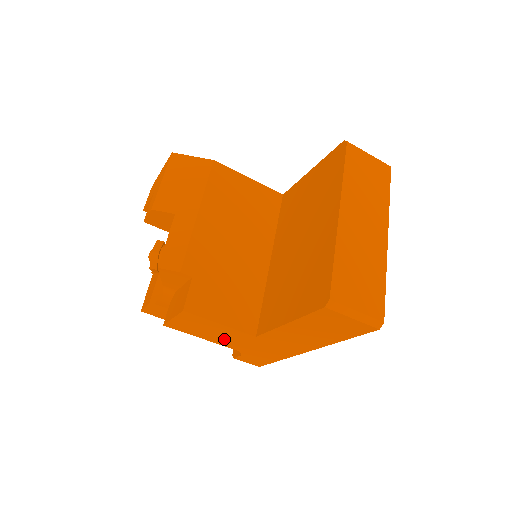
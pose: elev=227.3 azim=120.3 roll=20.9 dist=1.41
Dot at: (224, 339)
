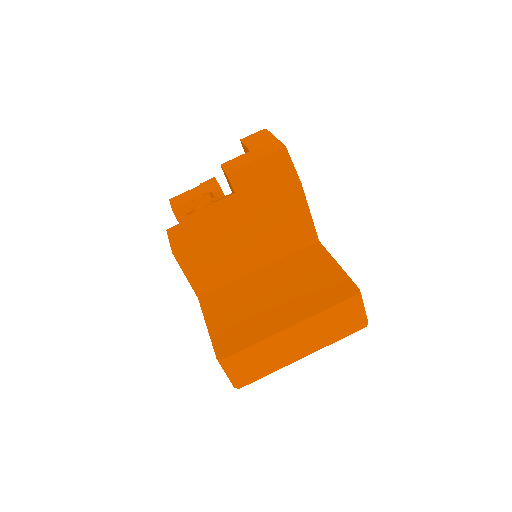
Dot at: occluded
